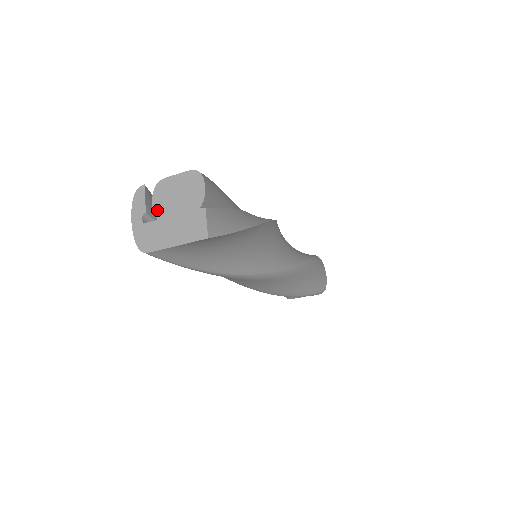
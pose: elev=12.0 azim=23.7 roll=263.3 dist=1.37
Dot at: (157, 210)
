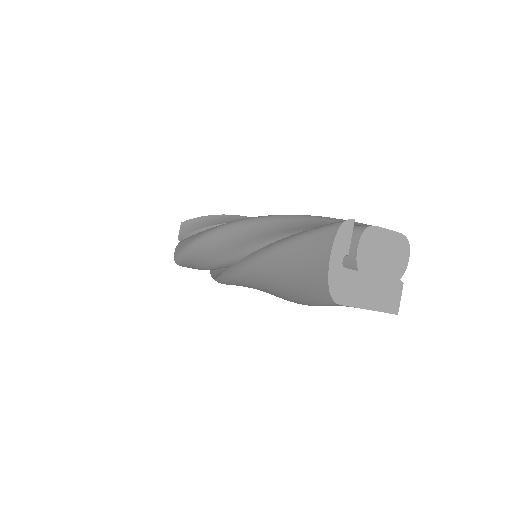
Dot at: (361, 259)
